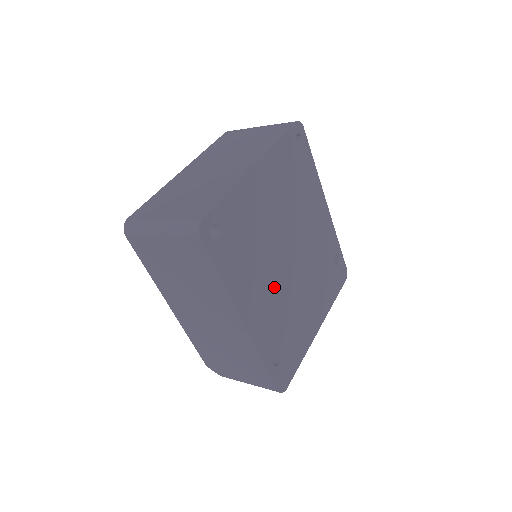
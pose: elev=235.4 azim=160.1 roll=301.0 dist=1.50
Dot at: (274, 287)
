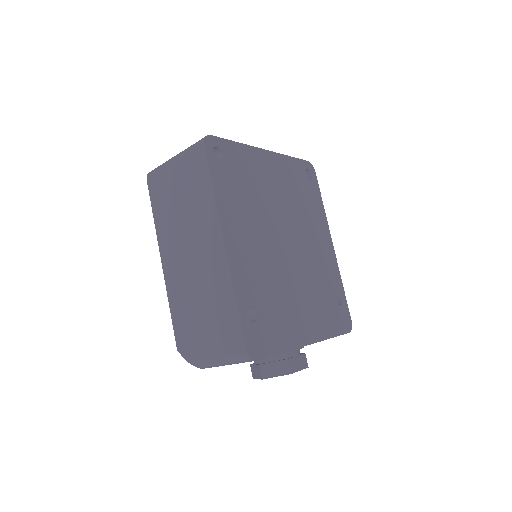
Dot at: (264, 248)
